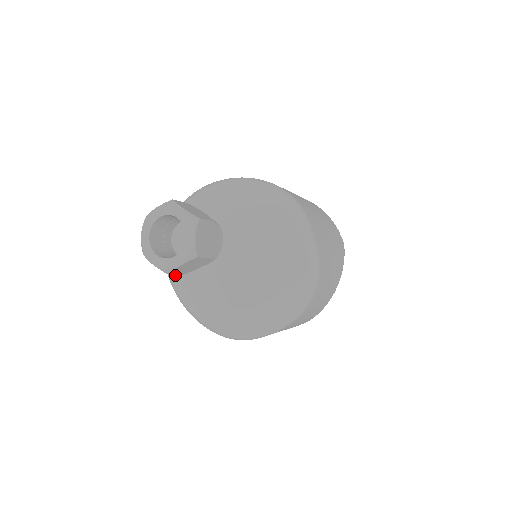
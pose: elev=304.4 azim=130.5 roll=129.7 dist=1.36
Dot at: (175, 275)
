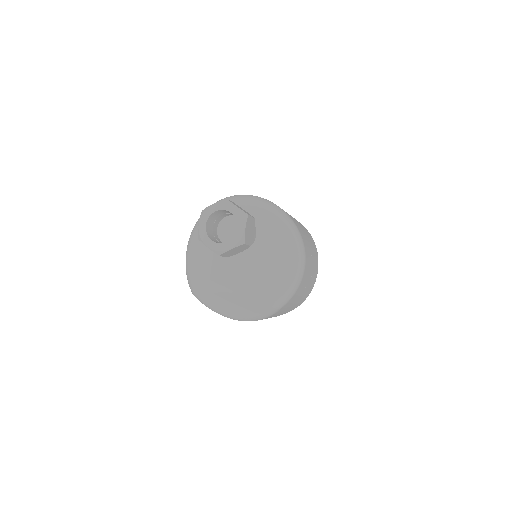
Dot at: occluded
